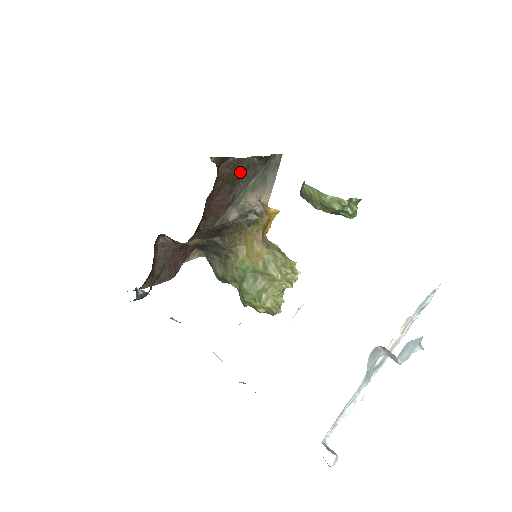
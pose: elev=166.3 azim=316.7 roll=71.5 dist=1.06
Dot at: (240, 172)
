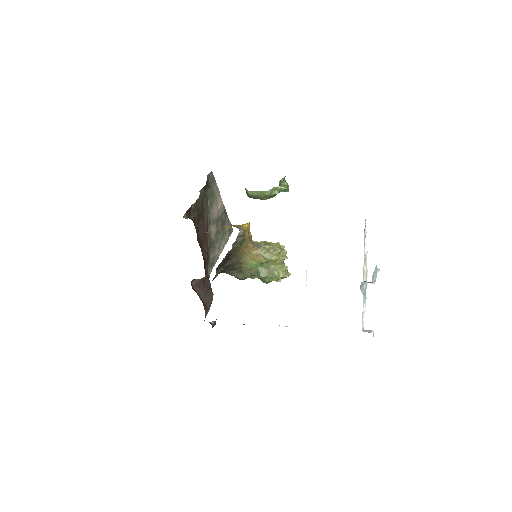
Dot at: (201, 207)
